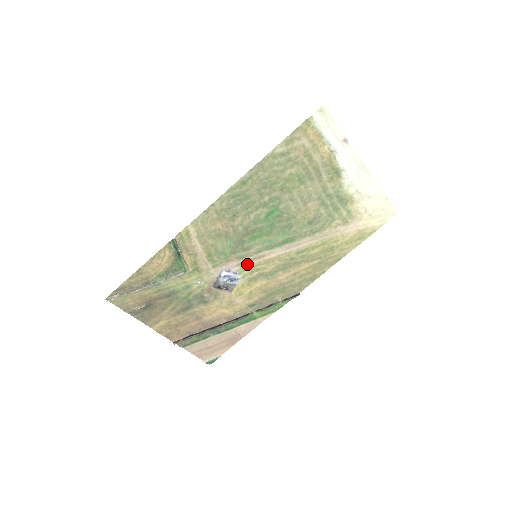
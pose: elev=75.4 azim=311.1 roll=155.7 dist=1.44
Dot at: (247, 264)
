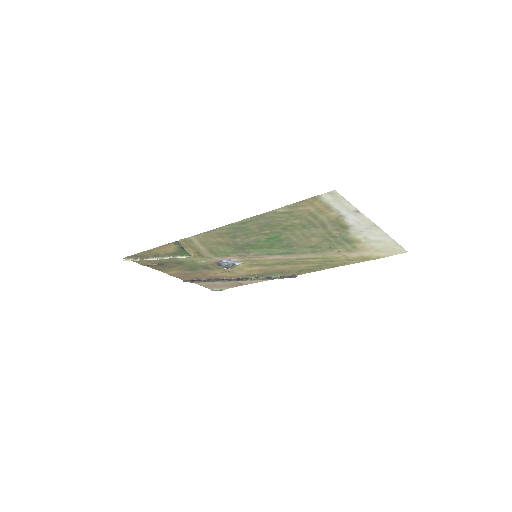
Dot at: (247, 259)
